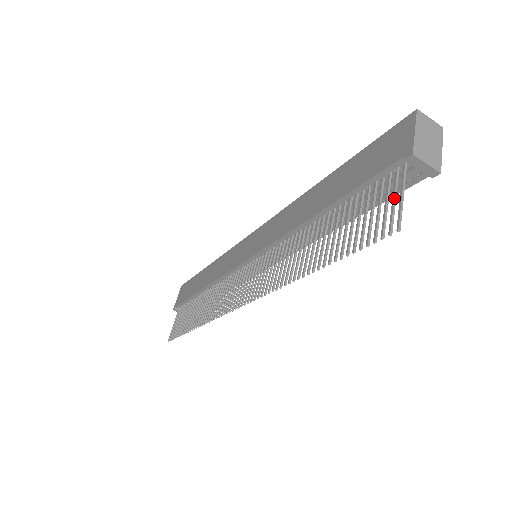
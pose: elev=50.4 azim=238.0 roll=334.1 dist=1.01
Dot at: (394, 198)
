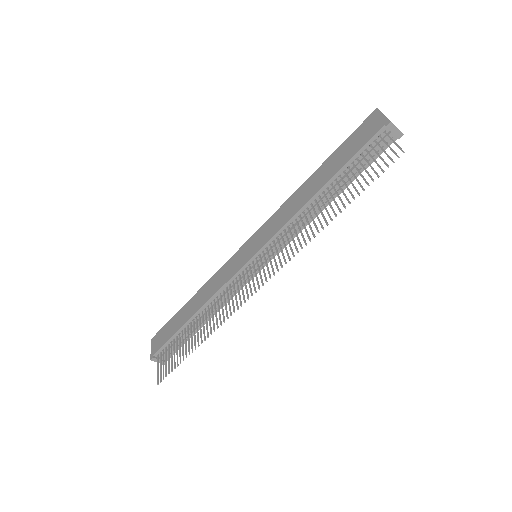
Dot at: occluded
